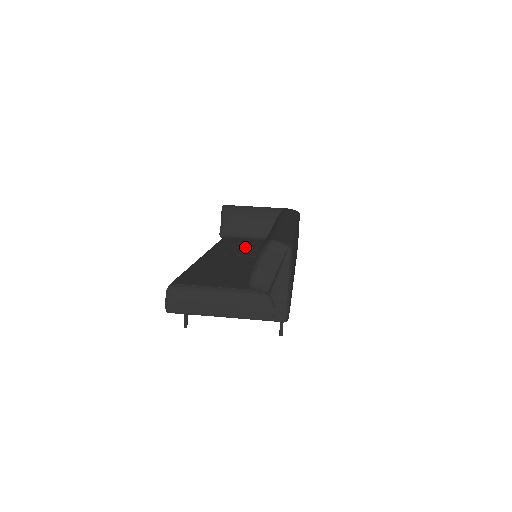
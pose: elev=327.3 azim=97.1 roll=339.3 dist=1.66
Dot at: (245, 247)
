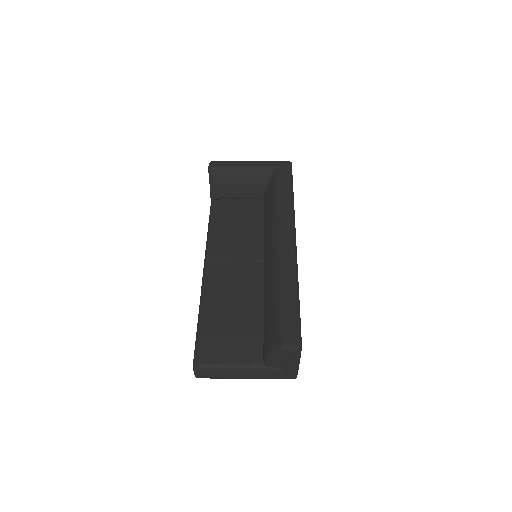
Dot at: (242, 230)
